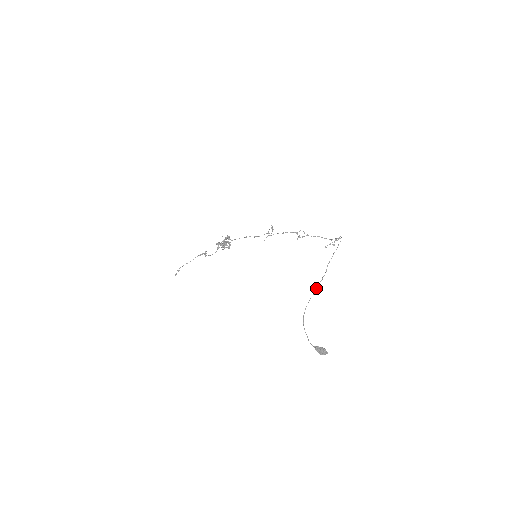
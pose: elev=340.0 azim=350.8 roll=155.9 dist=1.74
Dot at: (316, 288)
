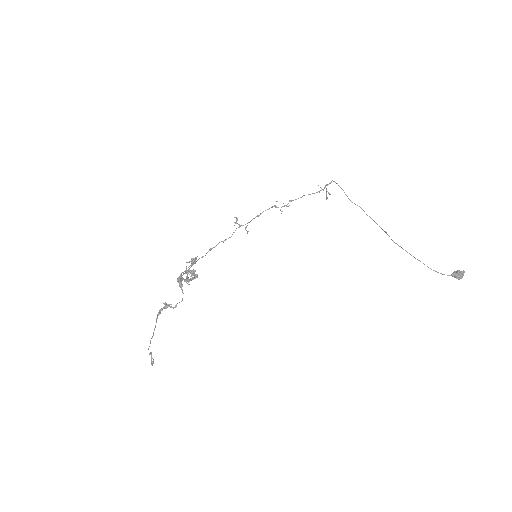
Dot at: (381, 228)
